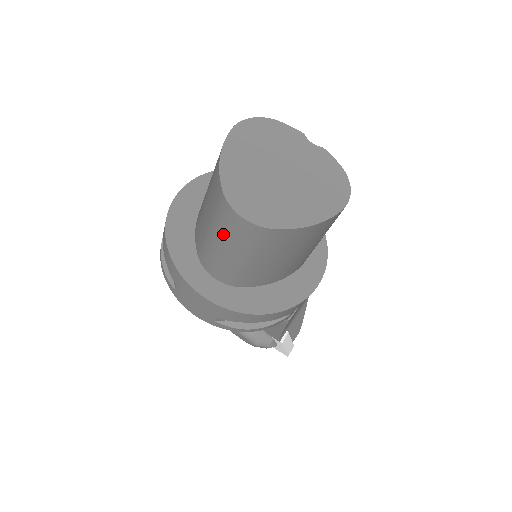
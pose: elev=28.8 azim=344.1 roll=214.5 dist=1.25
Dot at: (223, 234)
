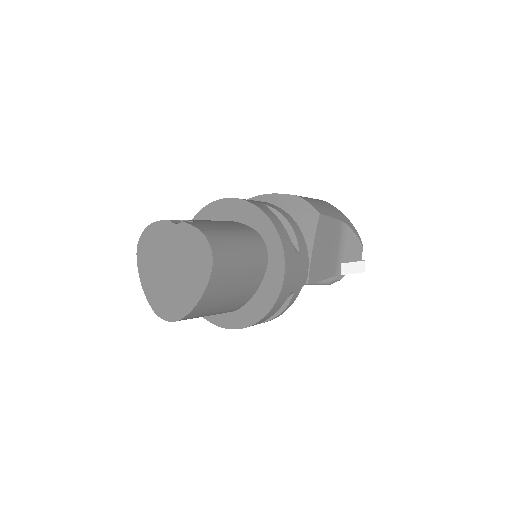
Dot at: occluded
